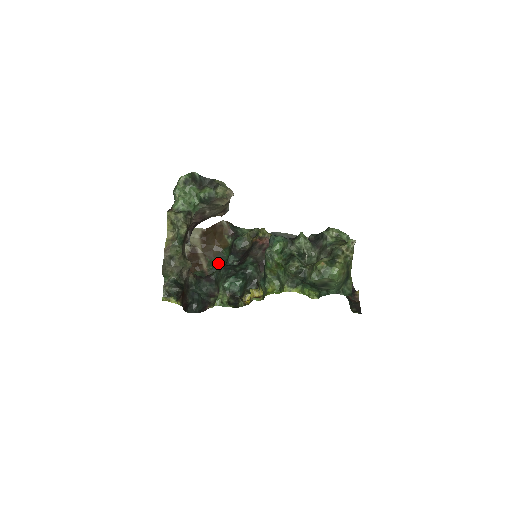
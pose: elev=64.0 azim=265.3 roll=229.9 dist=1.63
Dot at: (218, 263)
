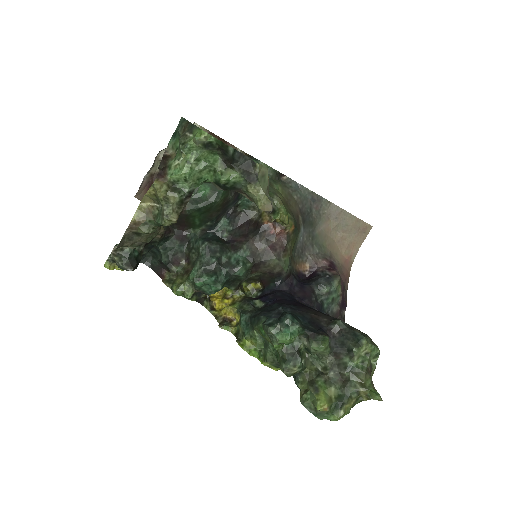
Dot at: (205, 192)
